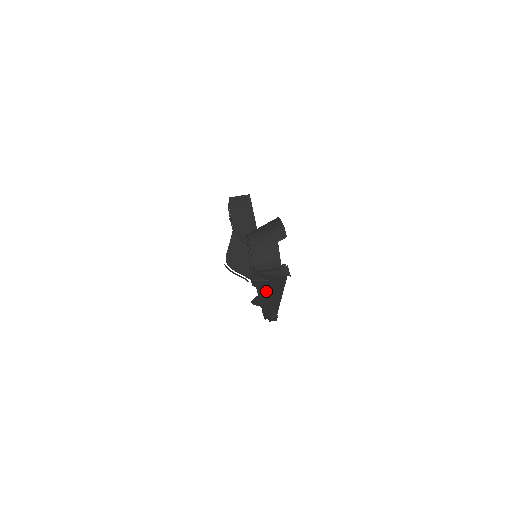
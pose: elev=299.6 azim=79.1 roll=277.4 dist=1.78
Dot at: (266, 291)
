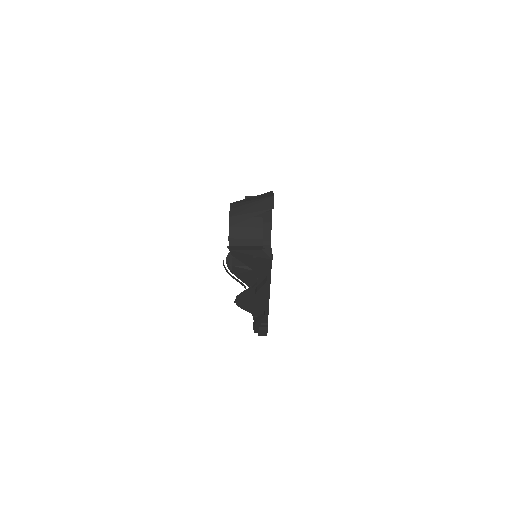
Dot at: (251, 287)
